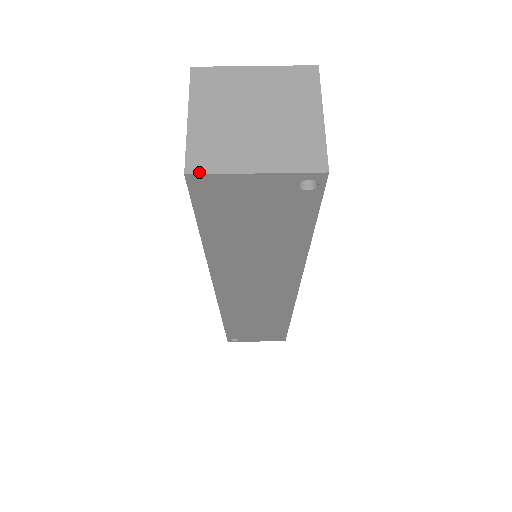
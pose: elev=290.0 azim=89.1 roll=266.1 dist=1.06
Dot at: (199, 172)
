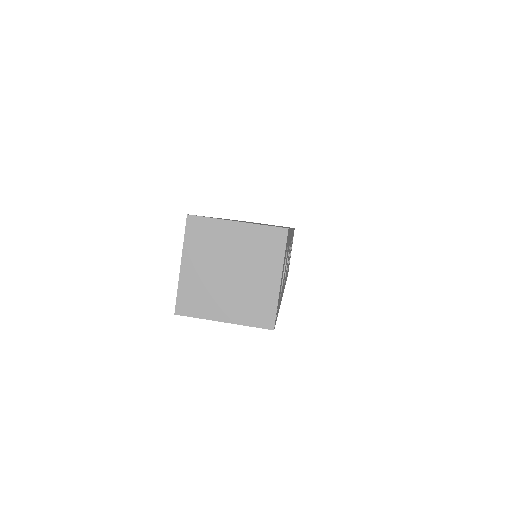
Dot at: (184, 314)
